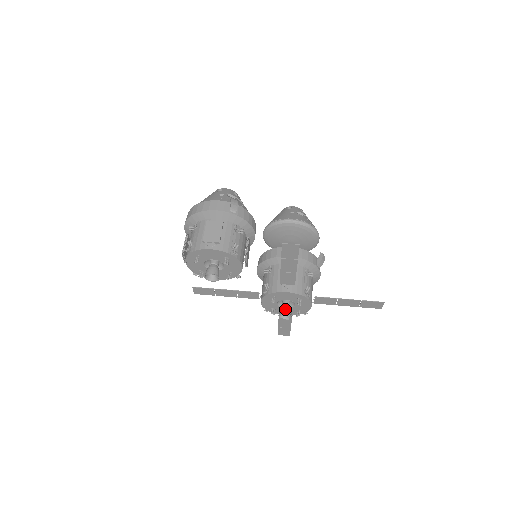
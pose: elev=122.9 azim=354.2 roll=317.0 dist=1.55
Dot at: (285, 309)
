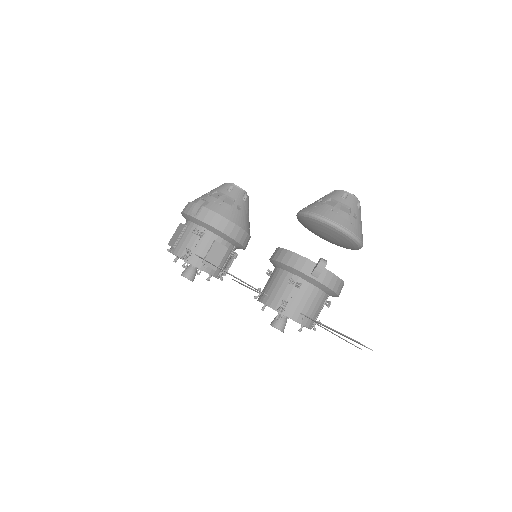
Dot at: (273, 321)
